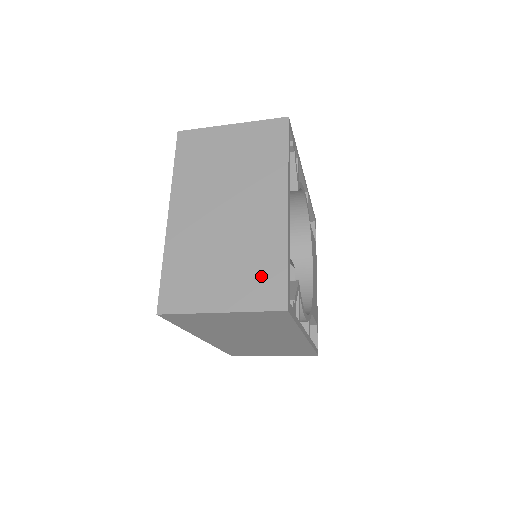
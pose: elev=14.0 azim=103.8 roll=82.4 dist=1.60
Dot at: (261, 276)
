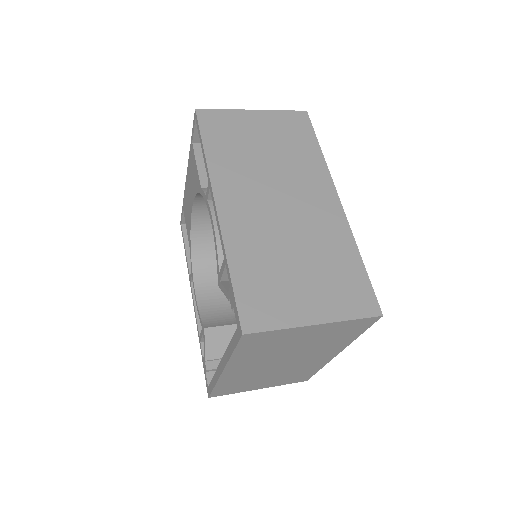
Dot at: (296, 377)
